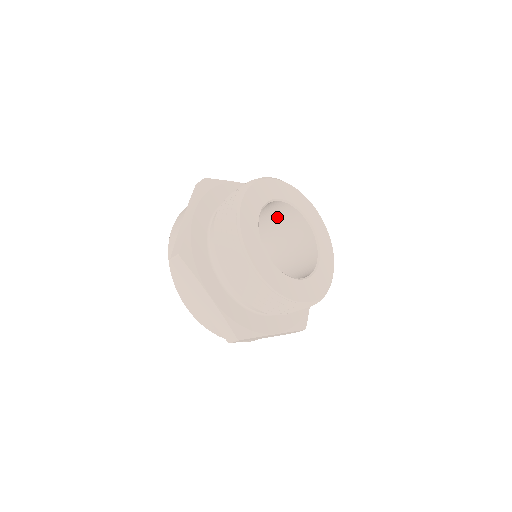
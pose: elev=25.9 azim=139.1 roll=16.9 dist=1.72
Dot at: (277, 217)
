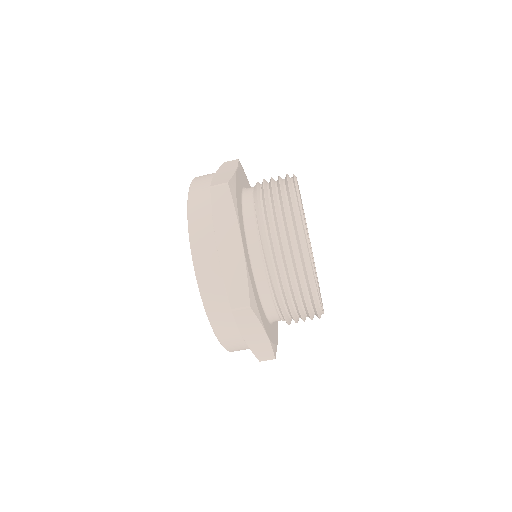
Dot at: occluded
